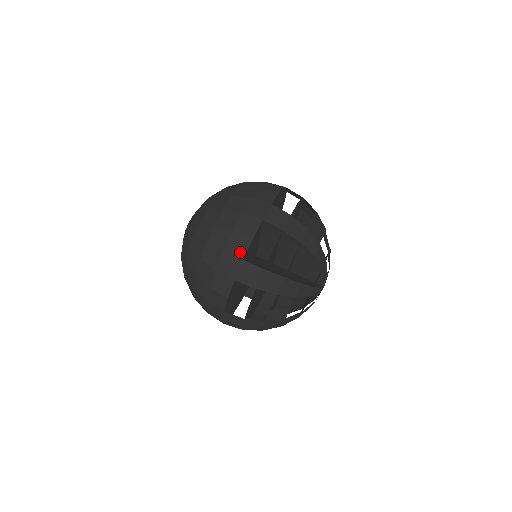
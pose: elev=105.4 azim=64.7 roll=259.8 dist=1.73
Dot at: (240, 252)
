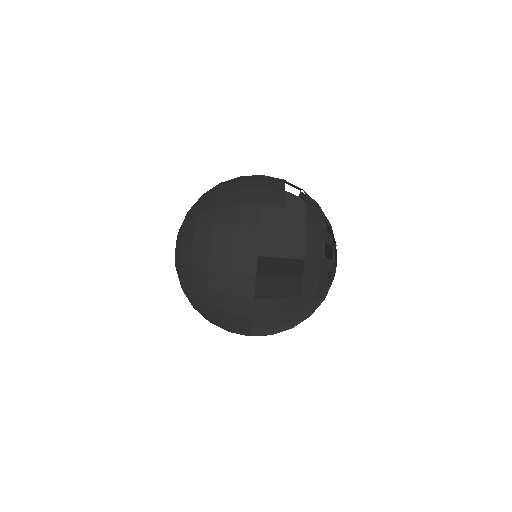
Dot at: (244, 334)
